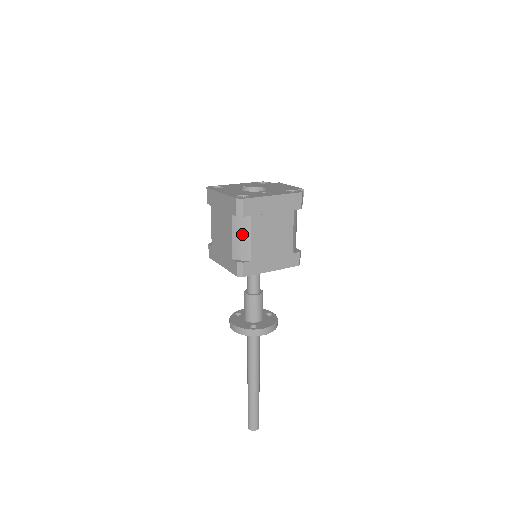
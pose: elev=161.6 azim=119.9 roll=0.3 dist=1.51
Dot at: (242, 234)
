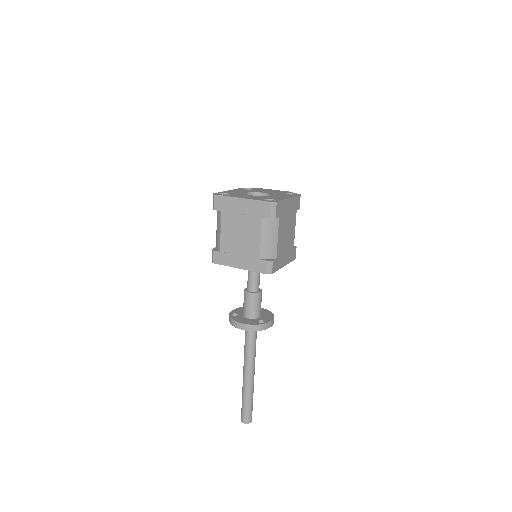
Dot at: (271, 234)
